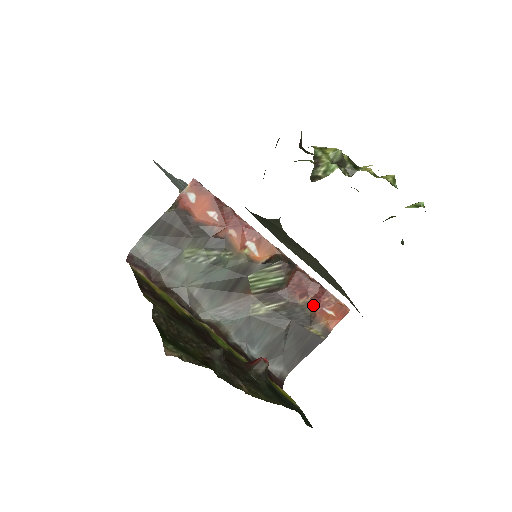
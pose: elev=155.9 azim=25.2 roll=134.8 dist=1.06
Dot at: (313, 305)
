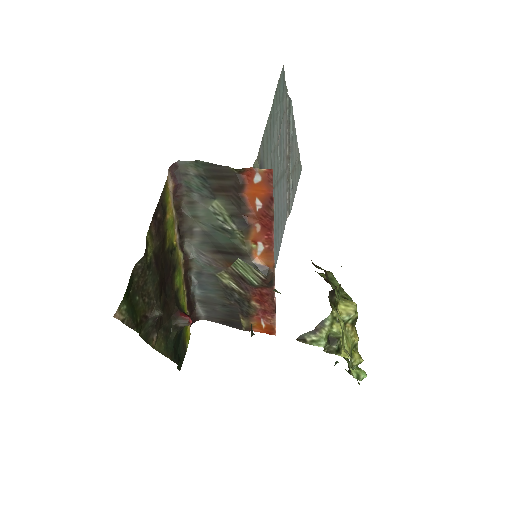
Dot at: (258, 312)
